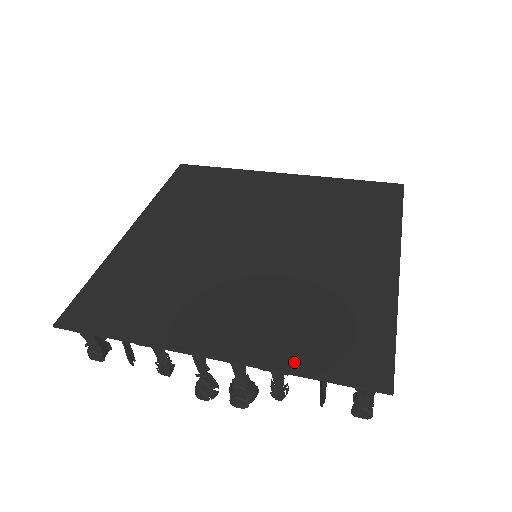
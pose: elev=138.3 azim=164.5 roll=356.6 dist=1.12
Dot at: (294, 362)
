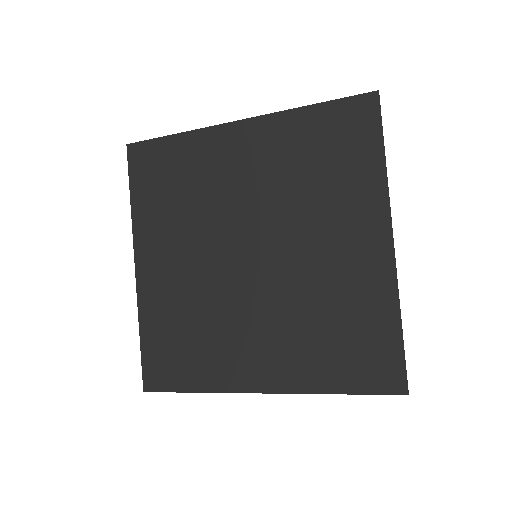
Dot at: (327, 384)
